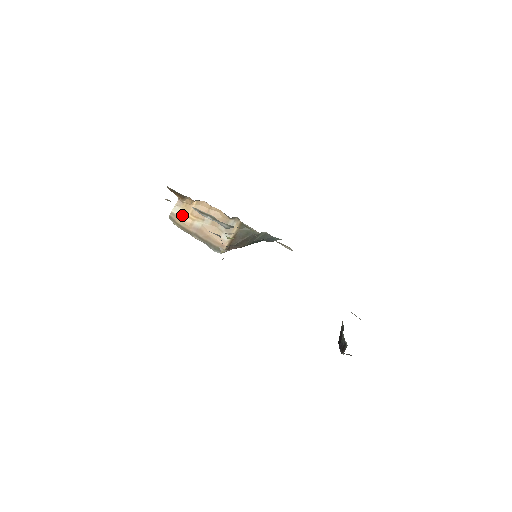
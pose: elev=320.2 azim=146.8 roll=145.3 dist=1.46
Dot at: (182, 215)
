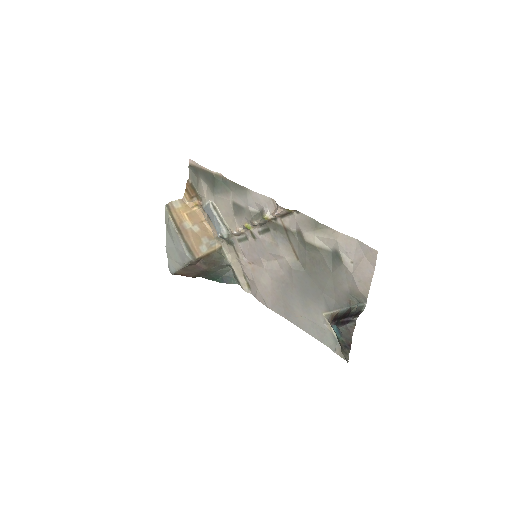
Dot at: (179, 210)
